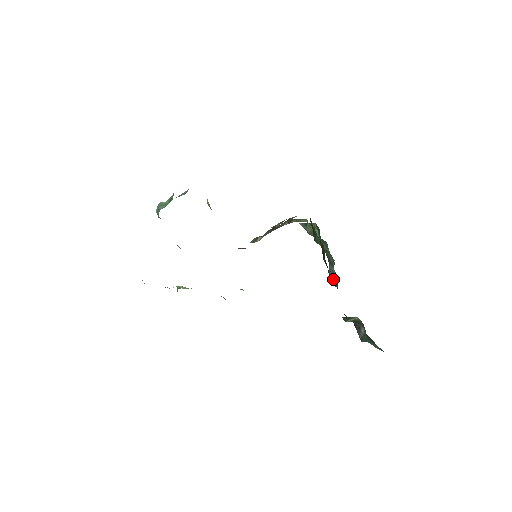
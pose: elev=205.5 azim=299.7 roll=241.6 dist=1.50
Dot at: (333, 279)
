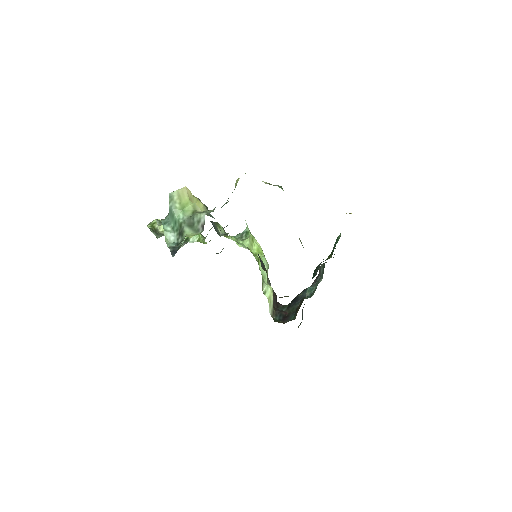
Dot at: occluded
